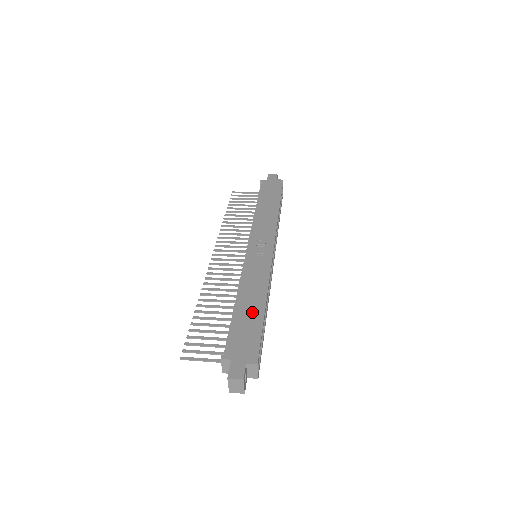
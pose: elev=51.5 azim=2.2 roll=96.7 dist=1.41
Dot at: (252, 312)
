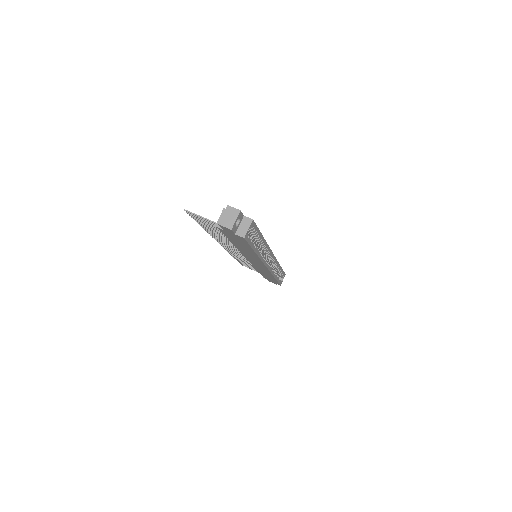
Dot at: occluded
